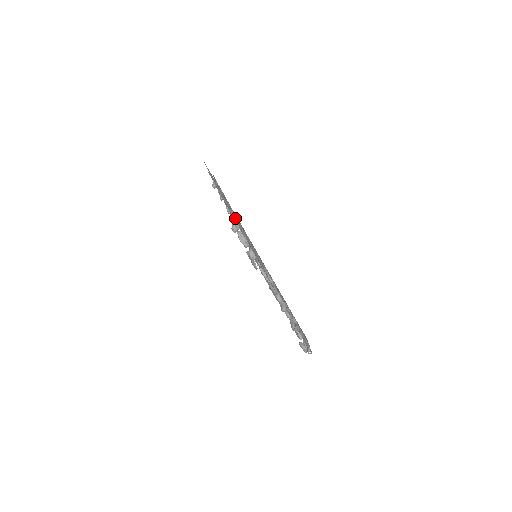
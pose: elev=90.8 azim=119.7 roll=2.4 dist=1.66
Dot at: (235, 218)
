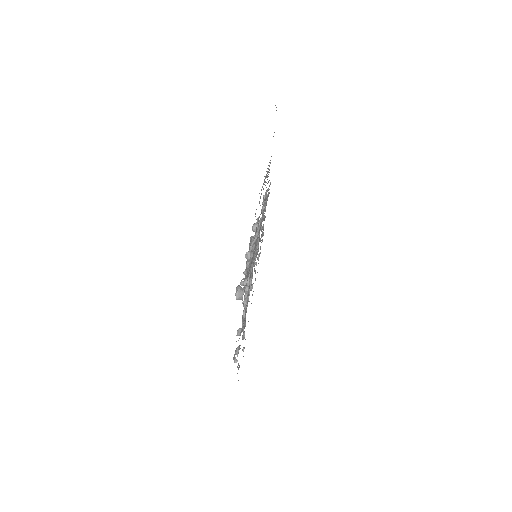
Dot at: occluded
